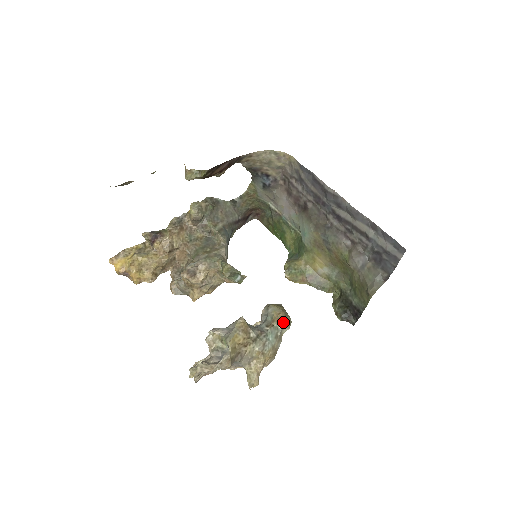
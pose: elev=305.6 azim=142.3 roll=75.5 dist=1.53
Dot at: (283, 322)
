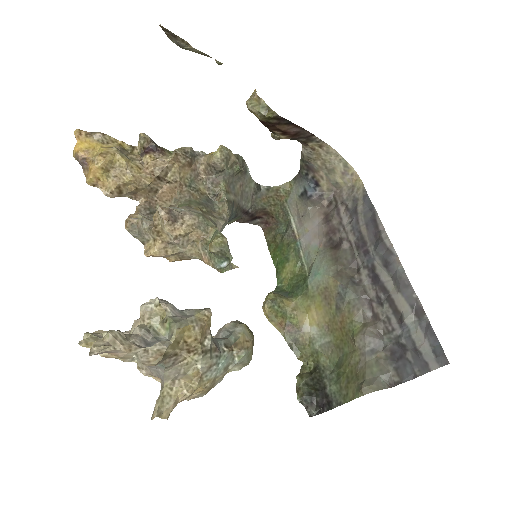
Dot at: (245, 355)
